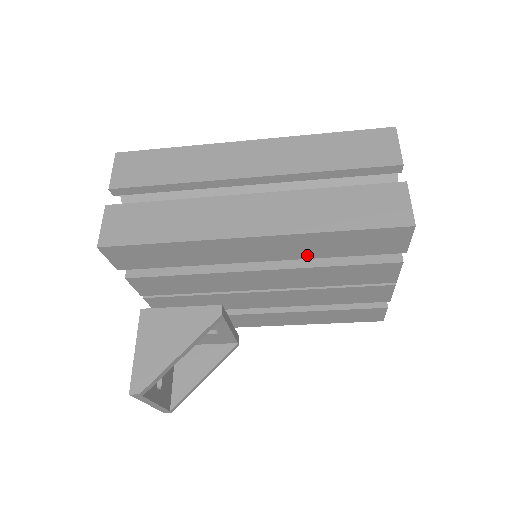
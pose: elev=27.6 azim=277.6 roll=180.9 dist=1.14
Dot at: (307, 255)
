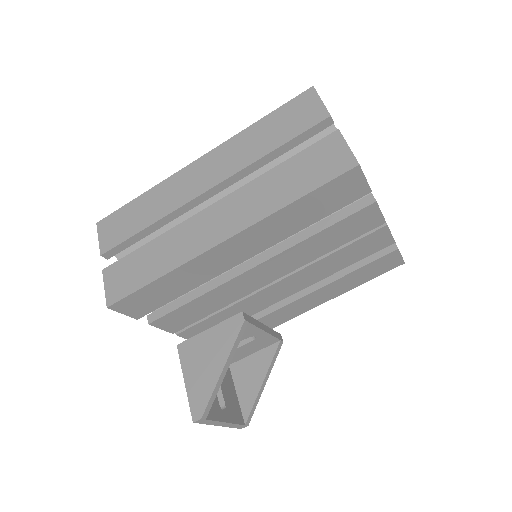
Dot at: (284, 235)
